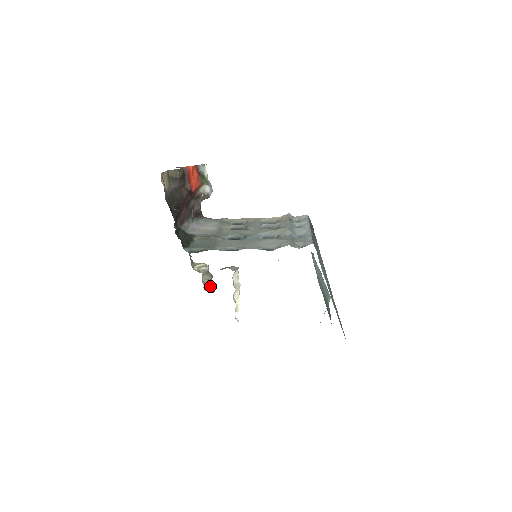
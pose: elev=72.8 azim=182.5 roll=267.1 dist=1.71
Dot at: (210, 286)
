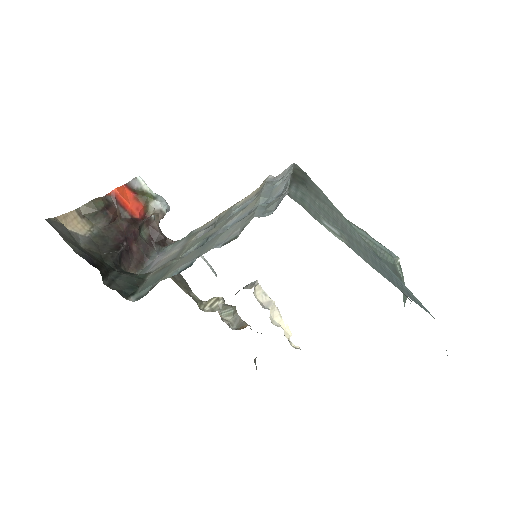
Dot at: (239, 321)
